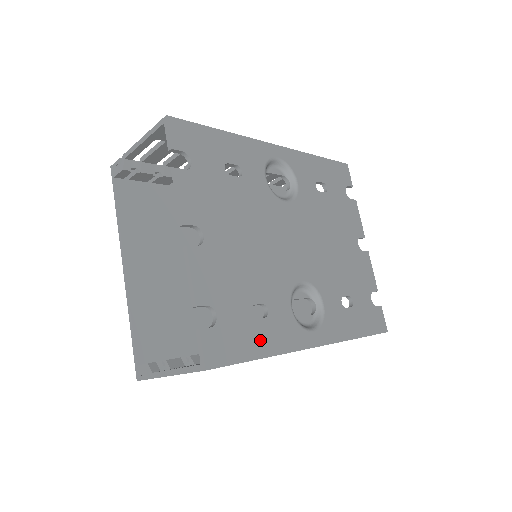
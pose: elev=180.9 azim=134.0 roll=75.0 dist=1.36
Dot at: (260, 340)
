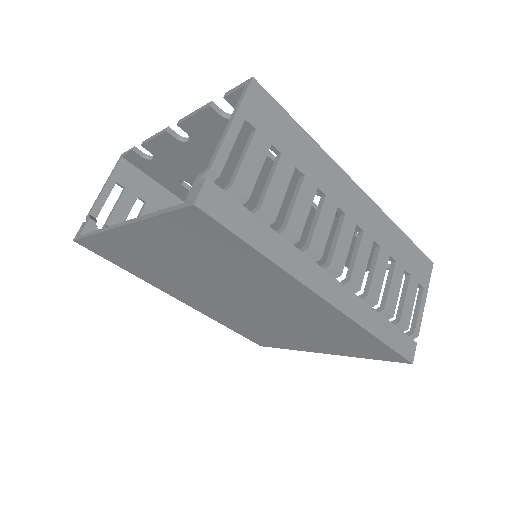
Dot at: occluded
